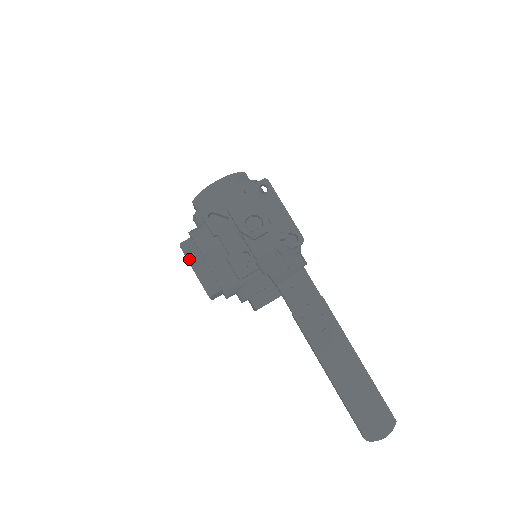
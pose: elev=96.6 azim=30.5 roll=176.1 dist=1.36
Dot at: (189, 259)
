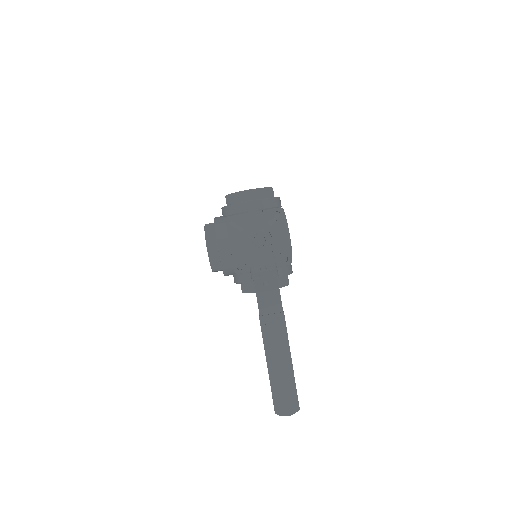
Dot at: (207, 241)
